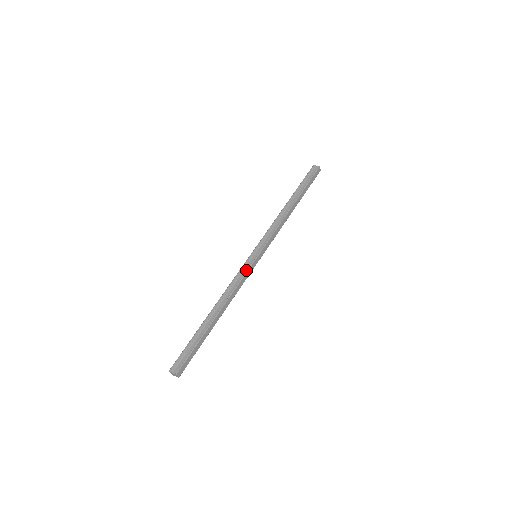
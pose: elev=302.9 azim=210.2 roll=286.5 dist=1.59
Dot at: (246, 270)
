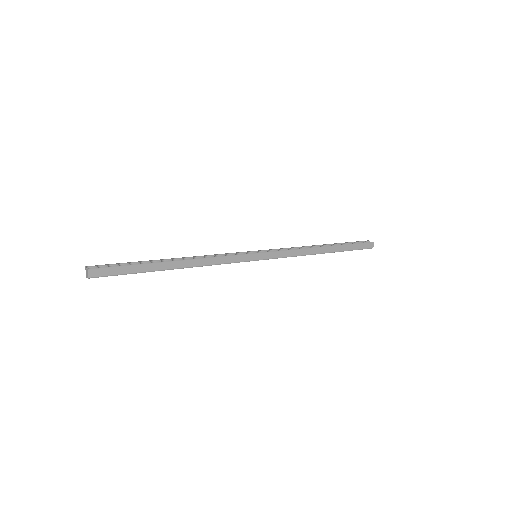
Dot at: (236, 255)
